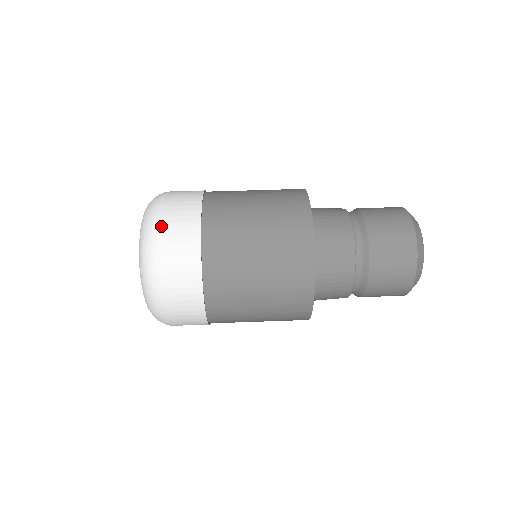
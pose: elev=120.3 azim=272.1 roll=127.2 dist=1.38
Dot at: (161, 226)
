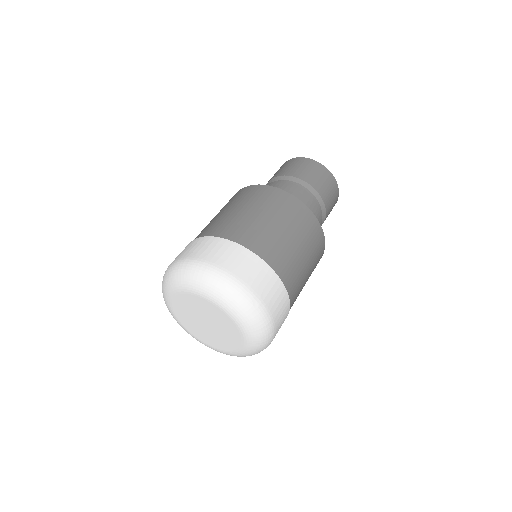
Dot at: (217, 266)
